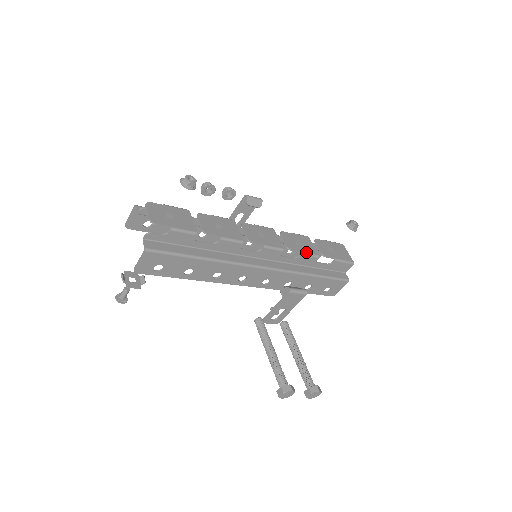
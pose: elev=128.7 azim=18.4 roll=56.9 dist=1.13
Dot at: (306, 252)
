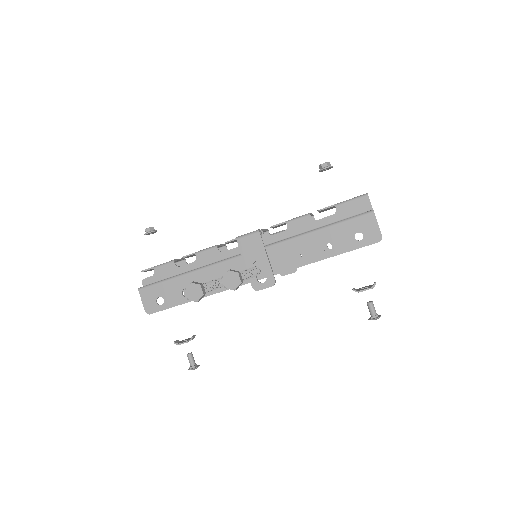
Dot at: (292, 219)
